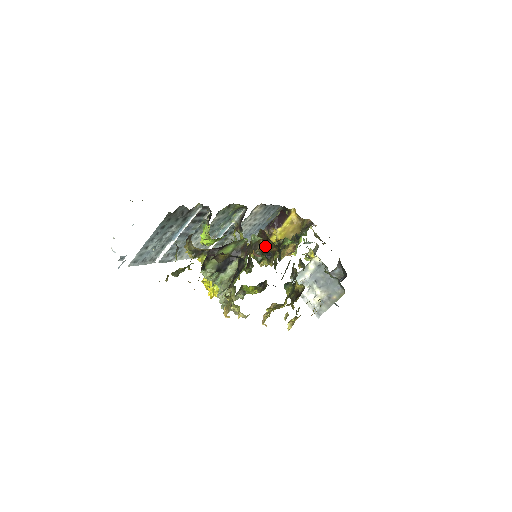
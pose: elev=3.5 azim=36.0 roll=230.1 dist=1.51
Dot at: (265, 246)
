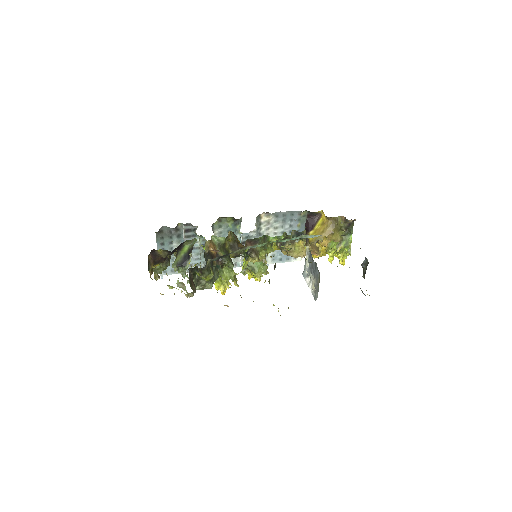
Dot at: occluded
